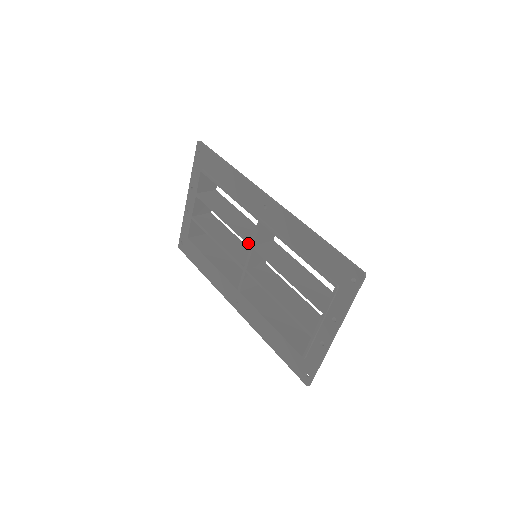
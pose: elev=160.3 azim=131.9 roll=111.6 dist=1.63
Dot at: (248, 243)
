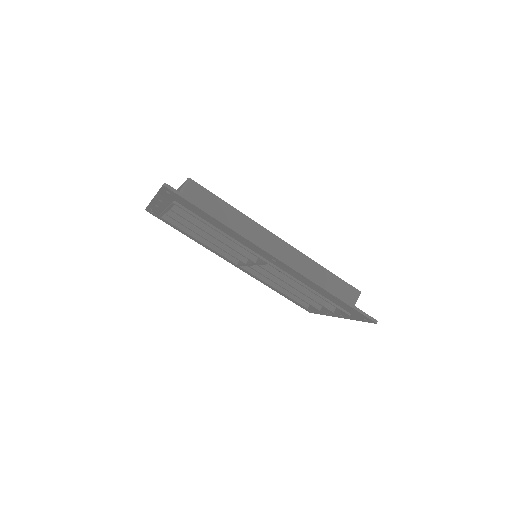
Dot at: (251, 261)
